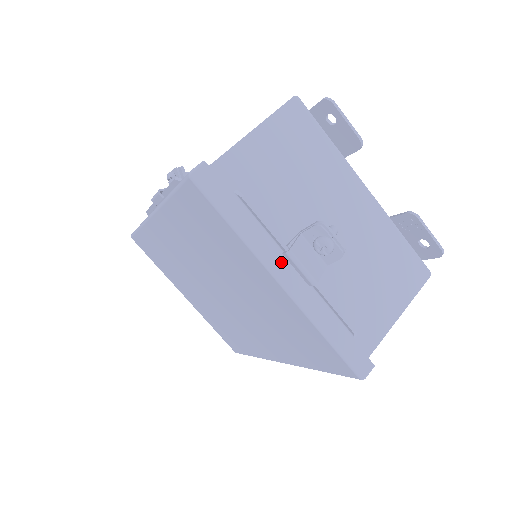
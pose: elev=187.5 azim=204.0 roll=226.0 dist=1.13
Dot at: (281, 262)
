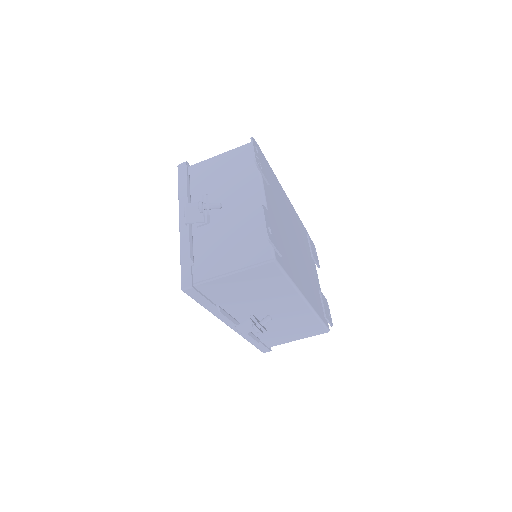
Dot at: occluded
